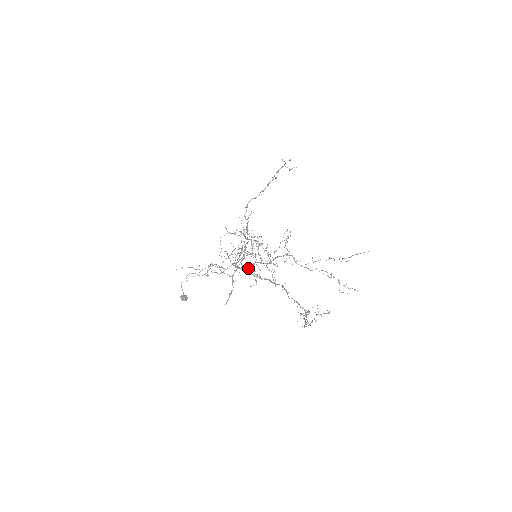
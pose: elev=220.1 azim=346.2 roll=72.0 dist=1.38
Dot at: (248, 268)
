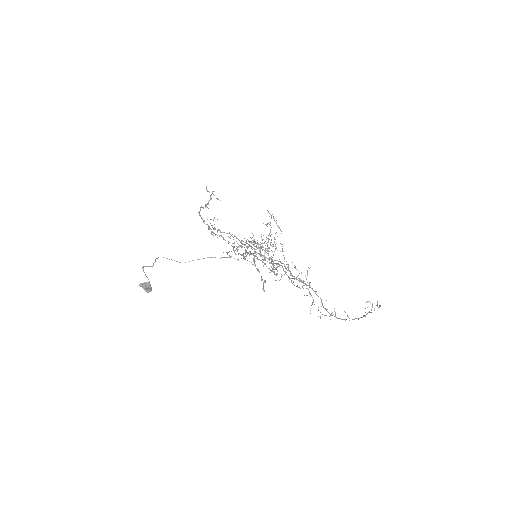
Dot at: occluded
